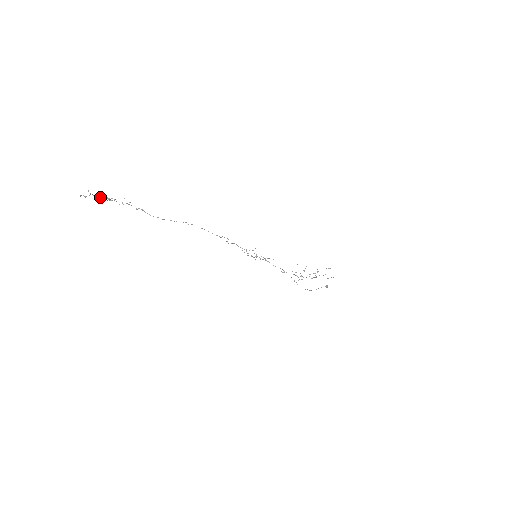
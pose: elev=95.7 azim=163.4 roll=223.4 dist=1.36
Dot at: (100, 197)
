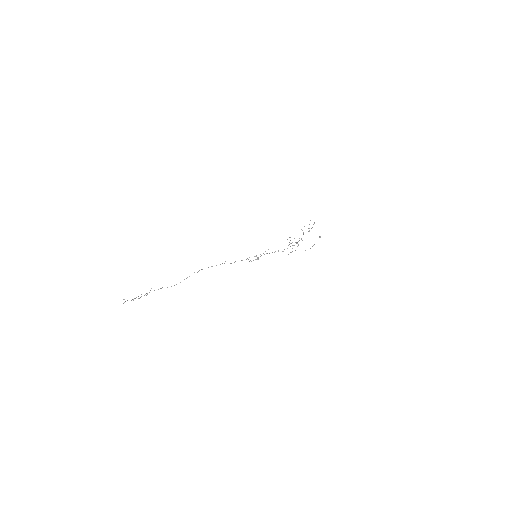
Dot at: occluded
